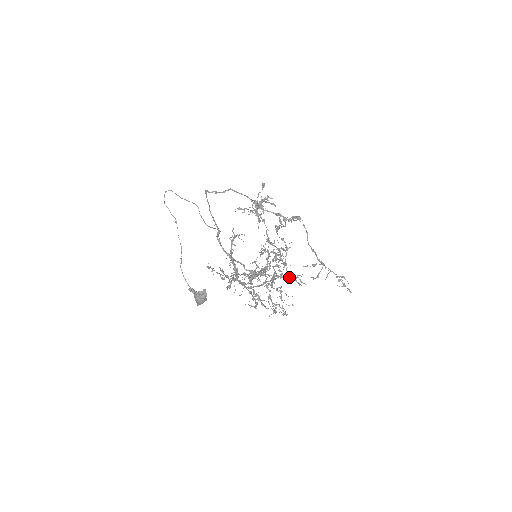
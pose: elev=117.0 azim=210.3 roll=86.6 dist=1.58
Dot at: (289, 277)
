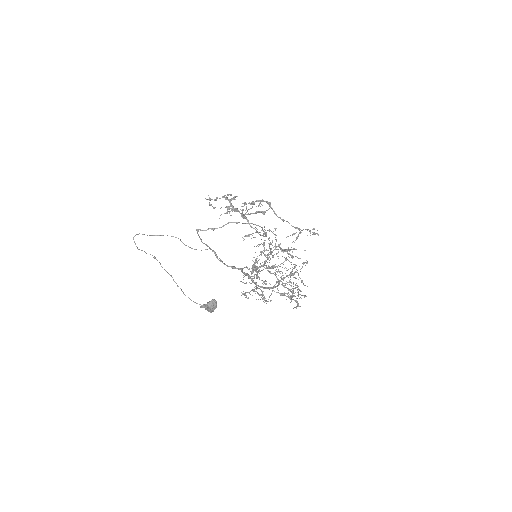
Dot at: occluded
